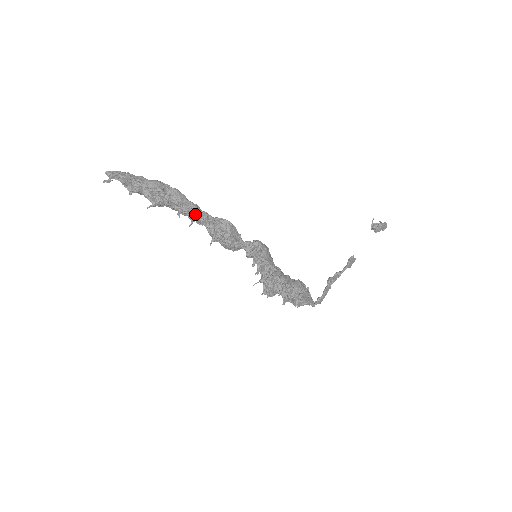
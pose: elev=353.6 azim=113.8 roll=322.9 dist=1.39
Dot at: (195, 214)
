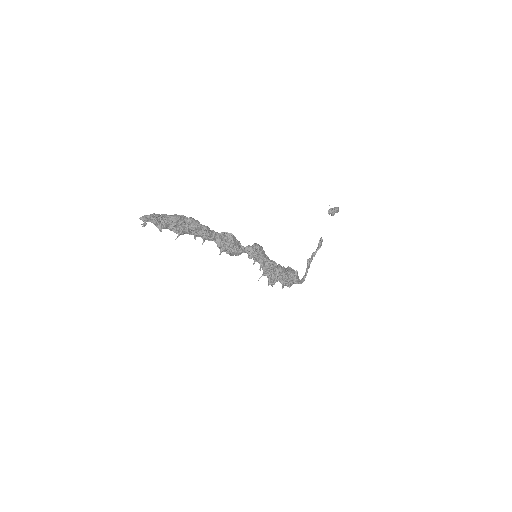
Dot at: (207, 234)
